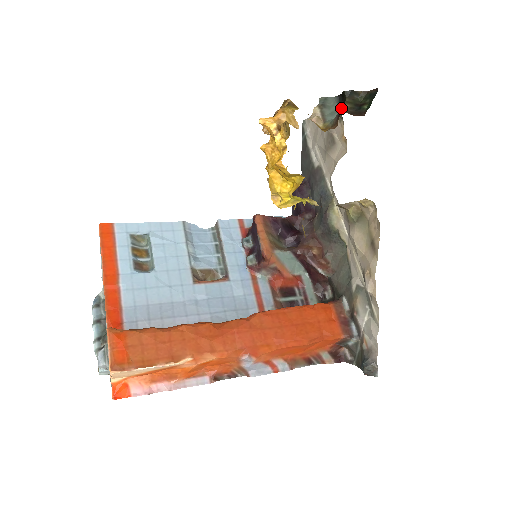
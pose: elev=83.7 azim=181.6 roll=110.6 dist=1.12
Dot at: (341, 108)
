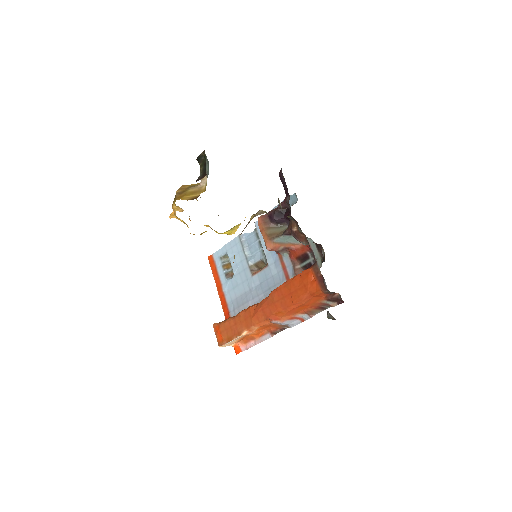
Dot at: (208, 164)
